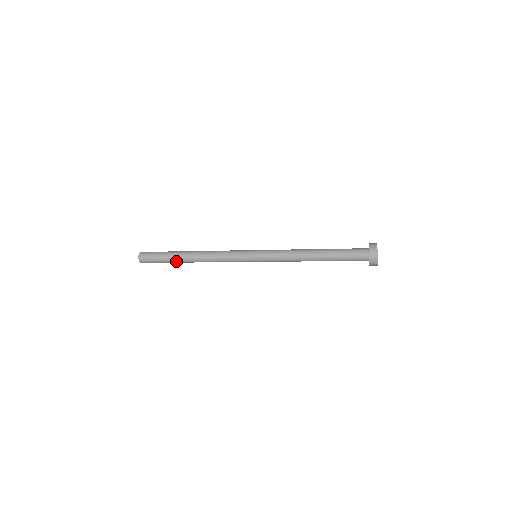
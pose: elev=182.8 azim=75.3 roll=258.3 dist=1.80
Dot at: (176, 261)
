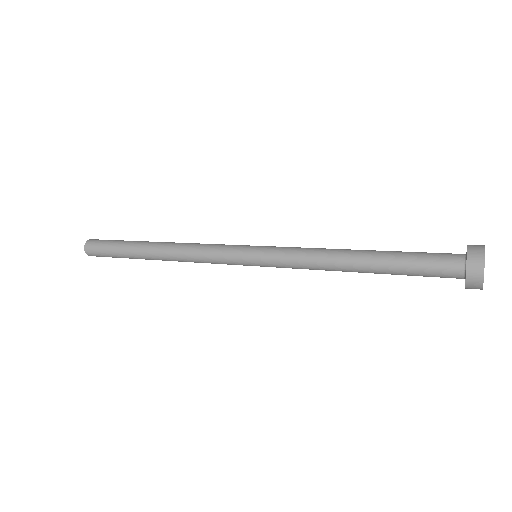
Dot at: (133, 253)
